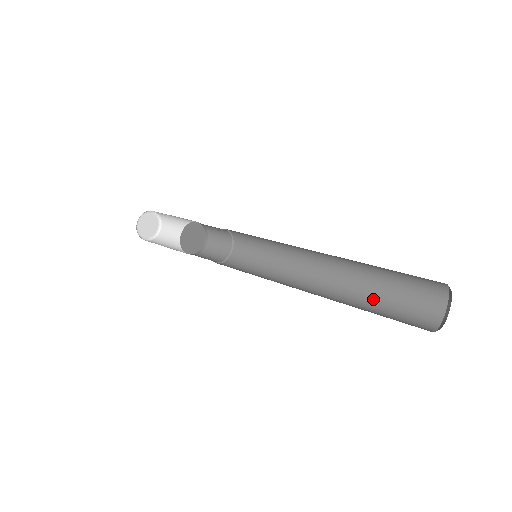
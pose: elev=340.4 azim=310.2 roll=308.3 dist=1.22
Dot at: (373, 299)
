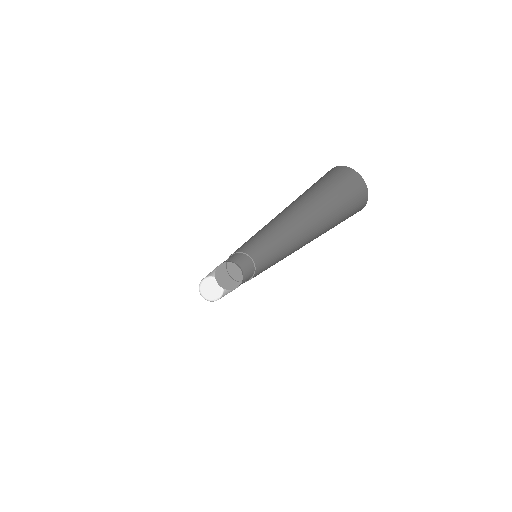
Dot at: occluded
